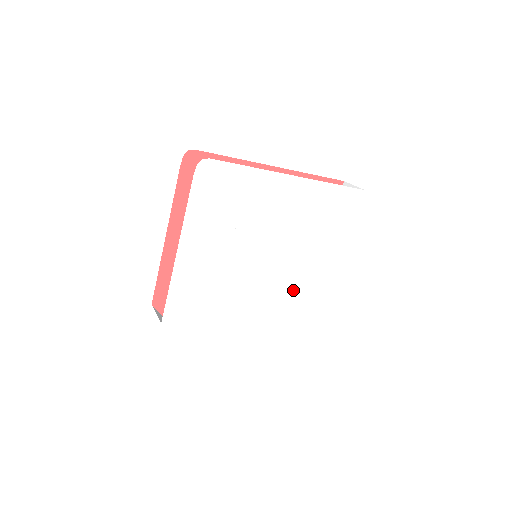
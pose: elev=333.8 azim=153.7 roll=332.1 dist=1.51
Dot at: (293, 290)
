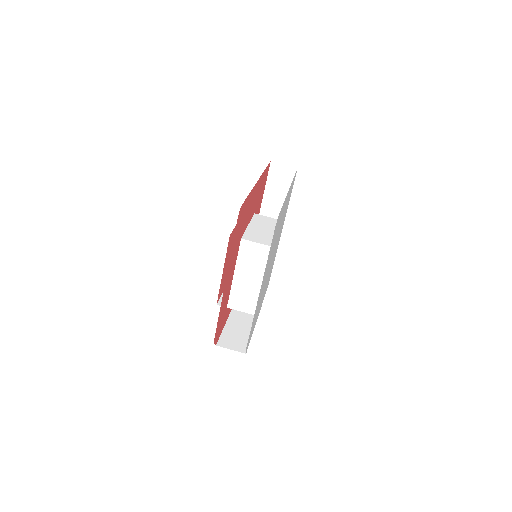
Dot at: occluded
